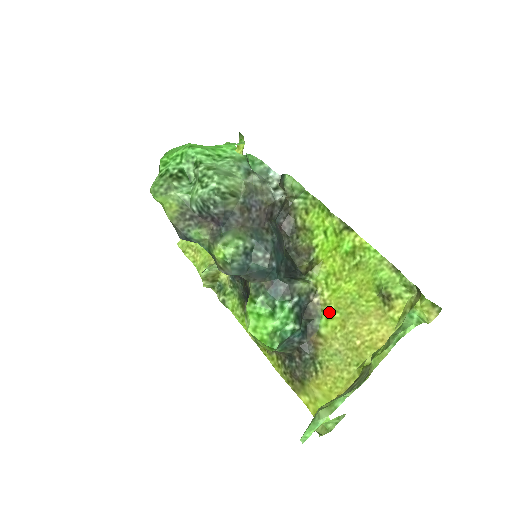
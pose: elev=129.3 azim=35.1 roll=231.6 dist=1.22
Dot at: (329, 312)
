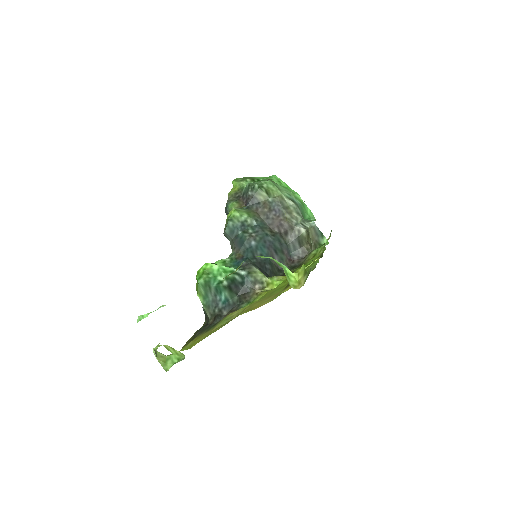
Dot at: (256, 299)
